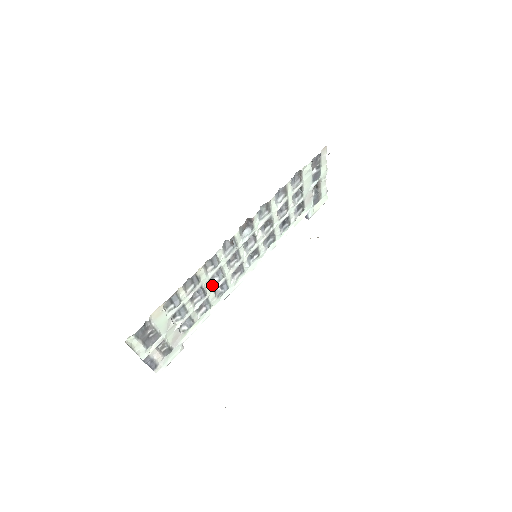
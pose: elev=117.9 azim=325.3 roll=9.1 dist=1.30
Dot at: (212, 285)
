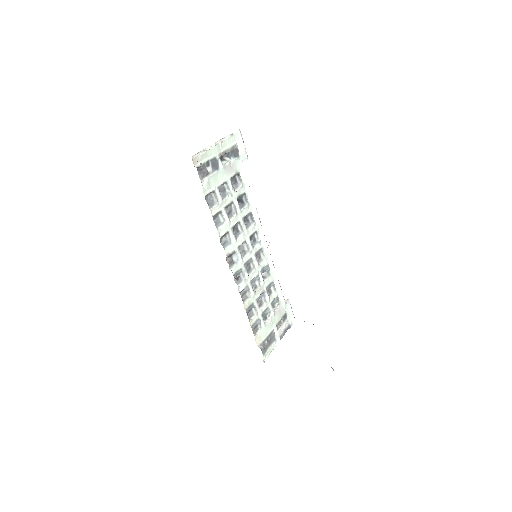
Dot at: (259, 286)
